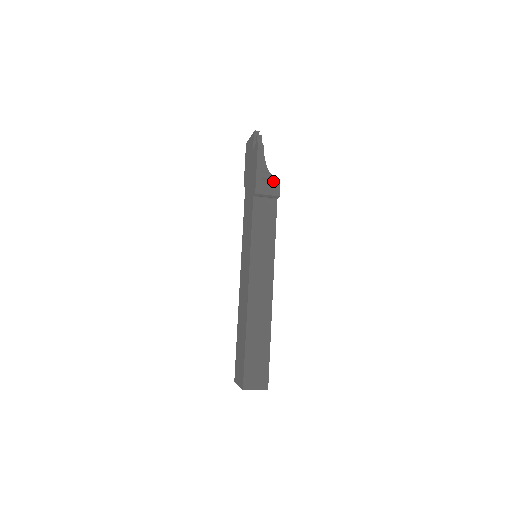
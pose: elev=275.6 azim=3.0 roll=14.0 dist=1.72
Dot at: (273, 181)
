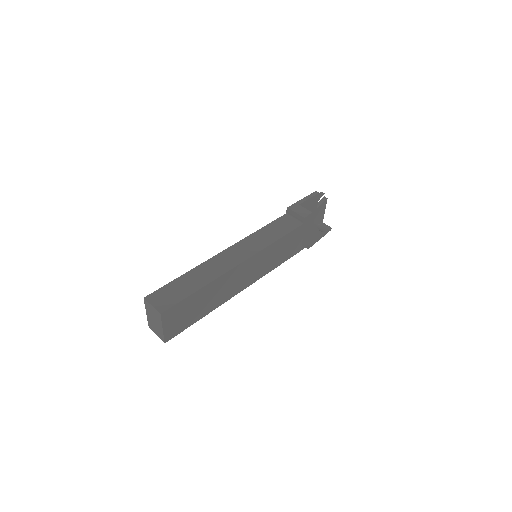
Dot at: (308, 210)
